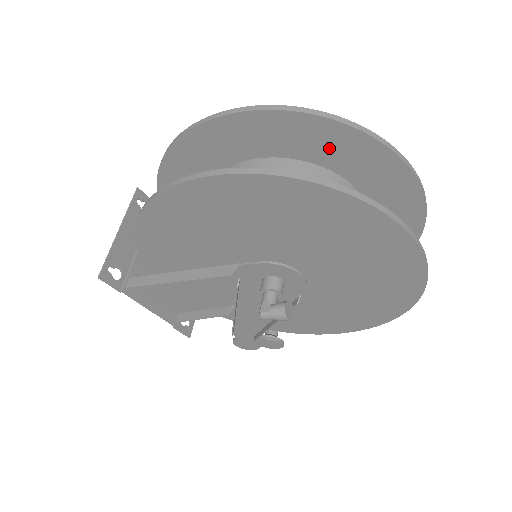
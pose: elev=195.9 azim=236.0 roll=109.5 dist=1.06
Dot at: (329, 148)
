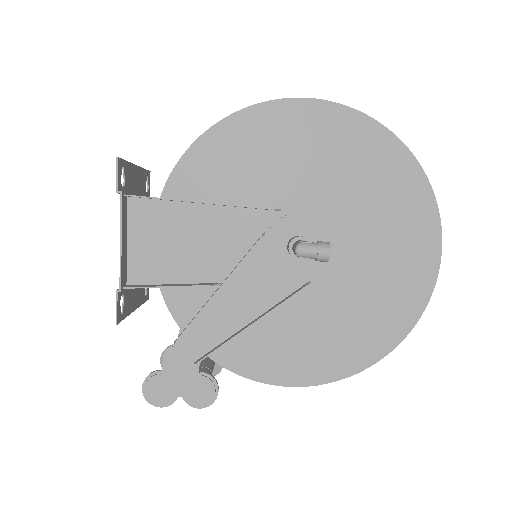
Dot at: occluded
